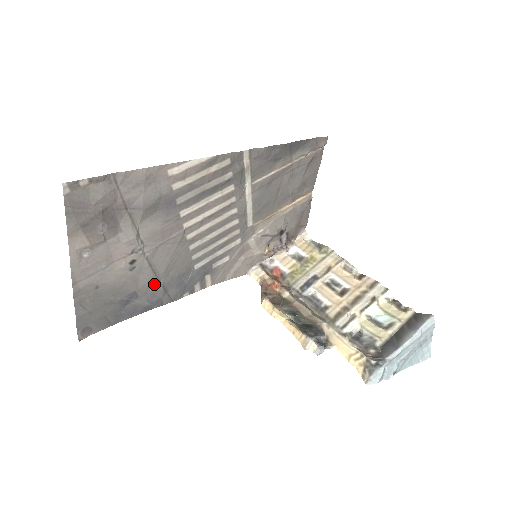
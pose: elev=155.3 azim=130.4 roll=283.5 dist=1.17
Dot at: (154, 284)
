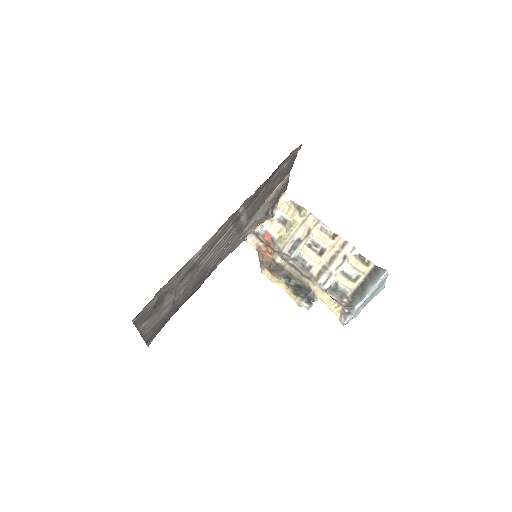
Dot at: (186, 295)
